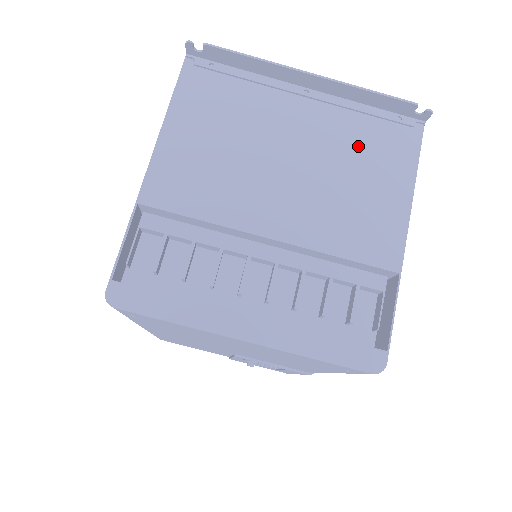
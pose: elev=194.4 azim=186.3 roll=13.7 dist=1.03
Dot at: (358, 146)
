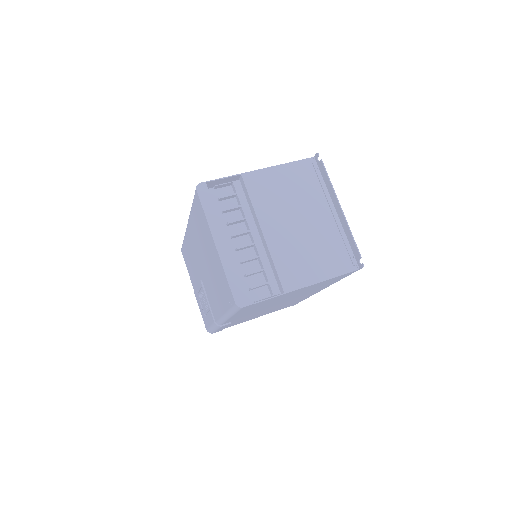
Dot at: (327, 246)
